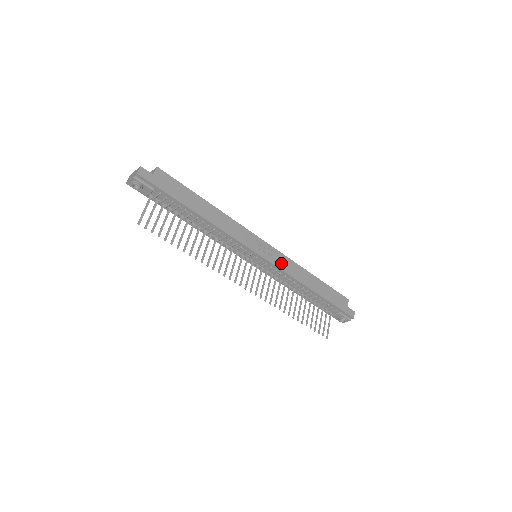
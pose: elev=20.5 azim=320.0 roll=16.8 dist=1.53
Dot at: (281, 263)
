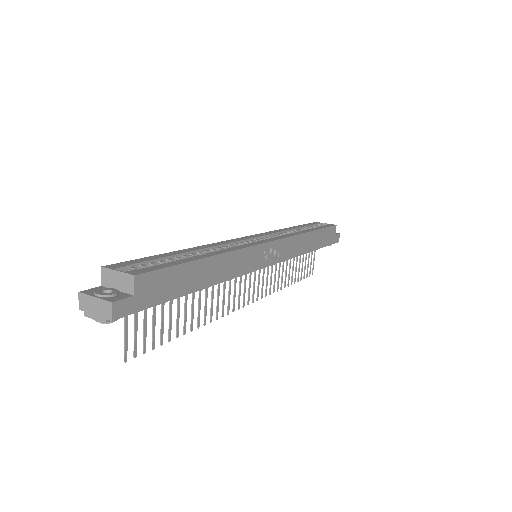
Dot at: (285, 252)
